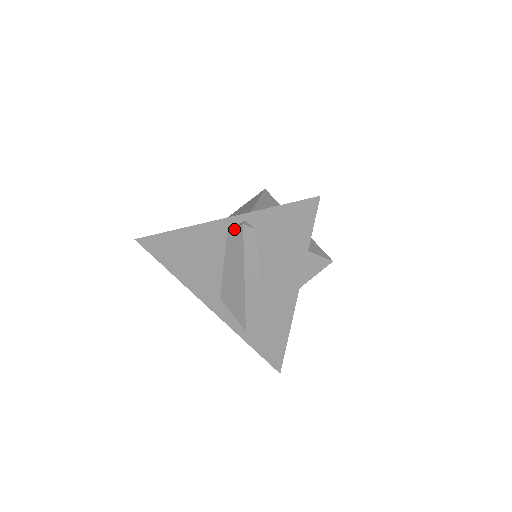
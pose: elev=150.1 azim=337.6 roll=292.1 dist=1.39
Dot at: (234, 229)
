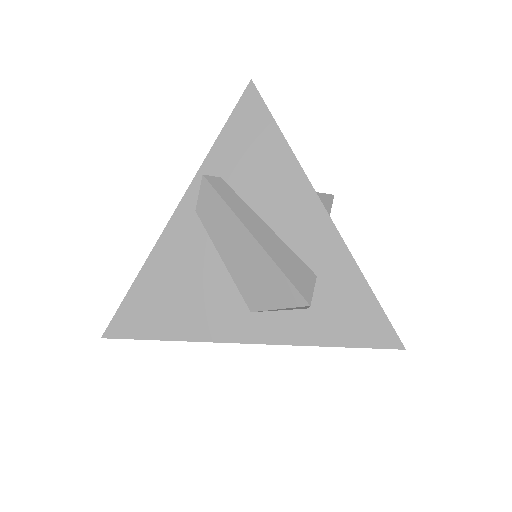
Dot at: (199, 196)
